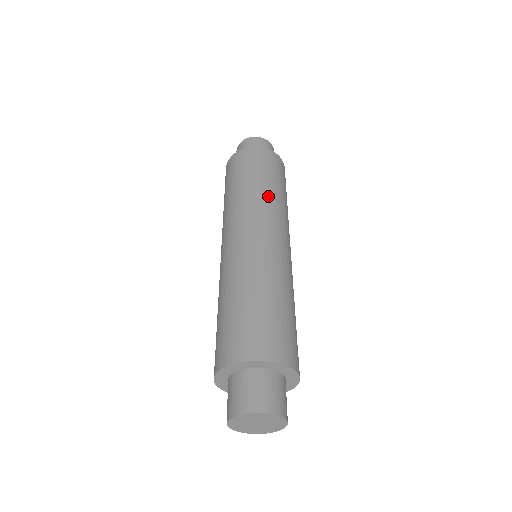
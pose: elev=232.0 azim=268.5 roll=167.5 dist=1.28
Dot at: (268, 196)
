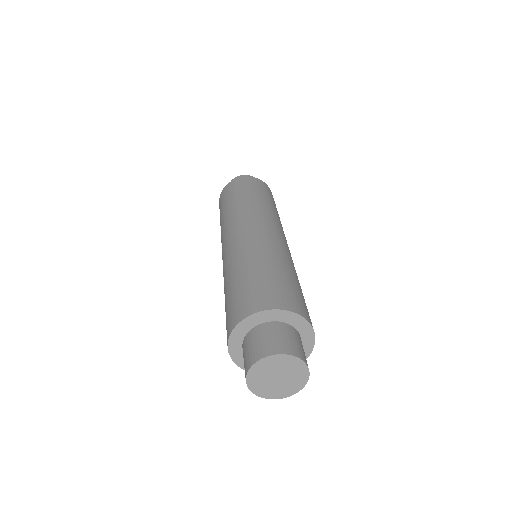
Dot at: (261, 205)
